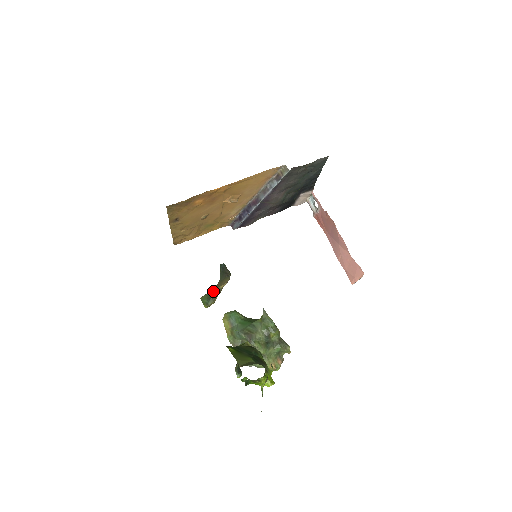
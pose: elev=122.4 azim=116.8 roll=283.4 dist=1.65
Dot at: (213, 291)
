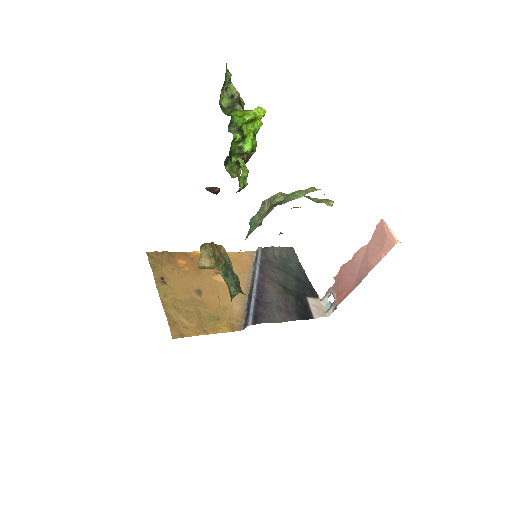
Dot at: occluded
